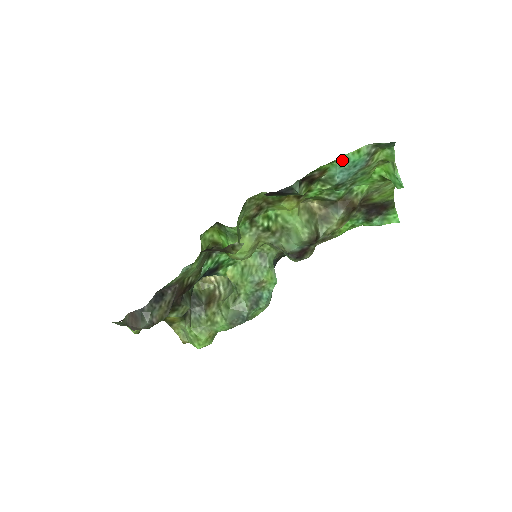
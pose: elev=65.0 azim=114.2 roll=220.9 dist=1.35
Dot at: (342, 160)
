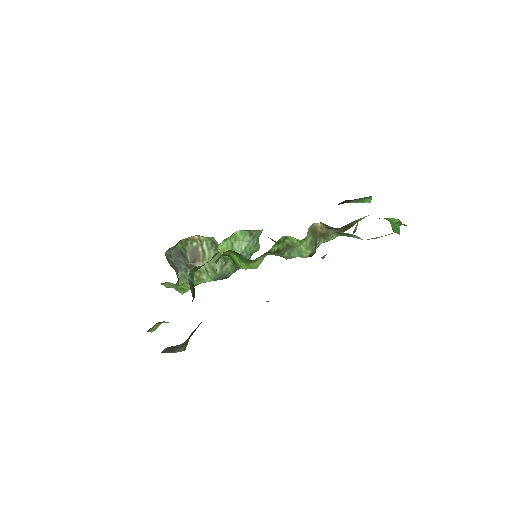
Dot at: (368, 239)
